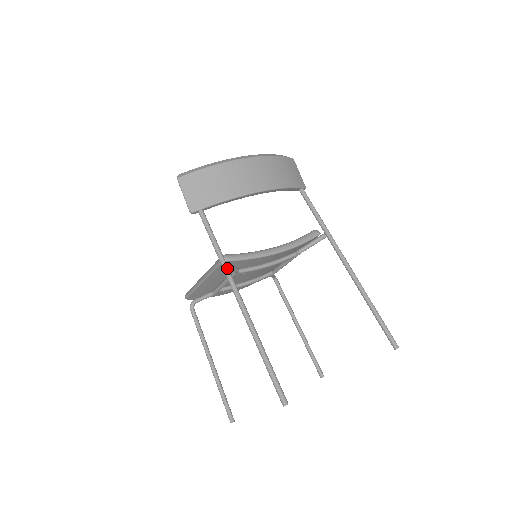
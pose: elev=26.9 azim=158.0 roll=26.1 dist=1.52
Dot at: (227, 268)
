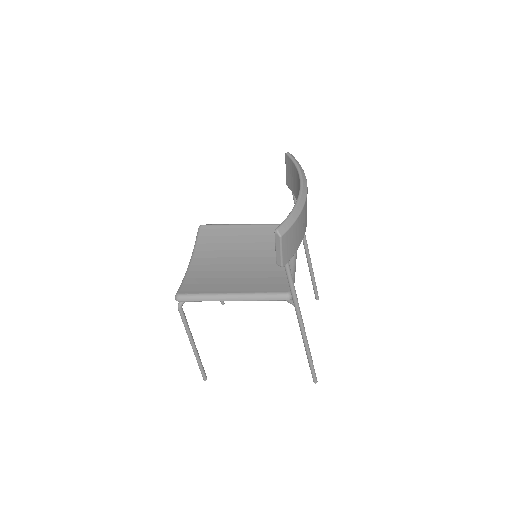
Dot at: occluded
